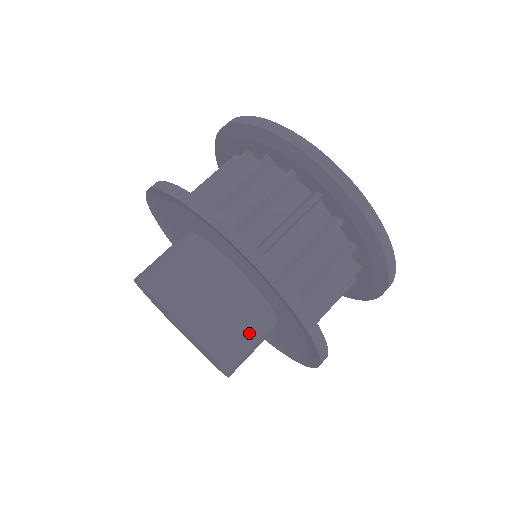
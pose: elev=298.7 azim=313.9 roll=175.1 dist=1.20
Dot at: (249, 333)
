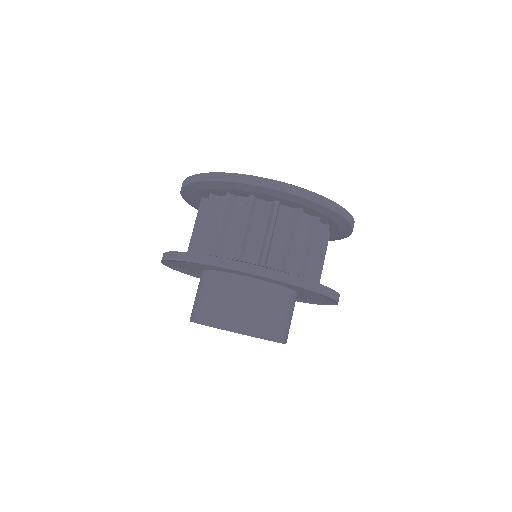
Dot at: (284, 312)
